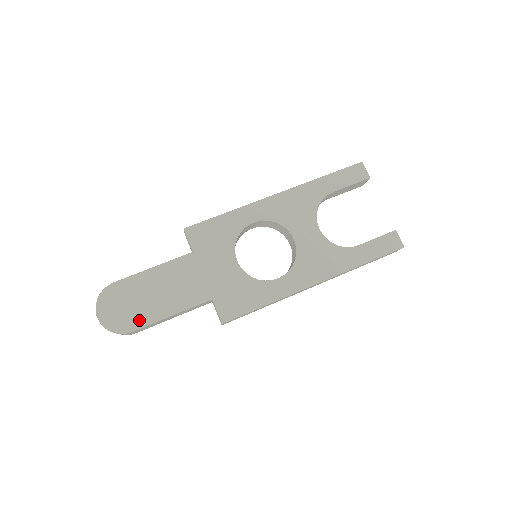
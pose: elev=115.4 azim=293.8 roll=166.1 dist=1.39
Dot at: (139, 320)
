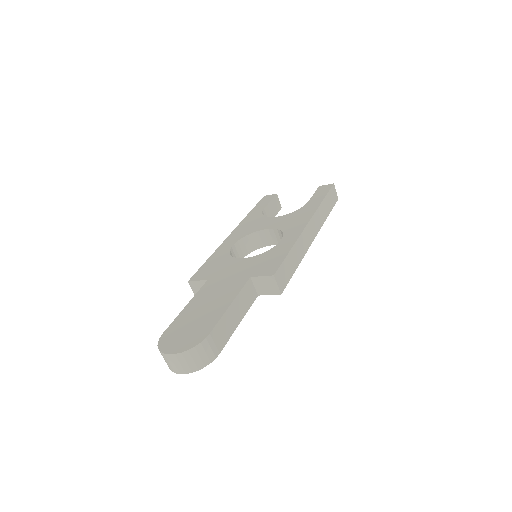
Dot at: (207, 326)
